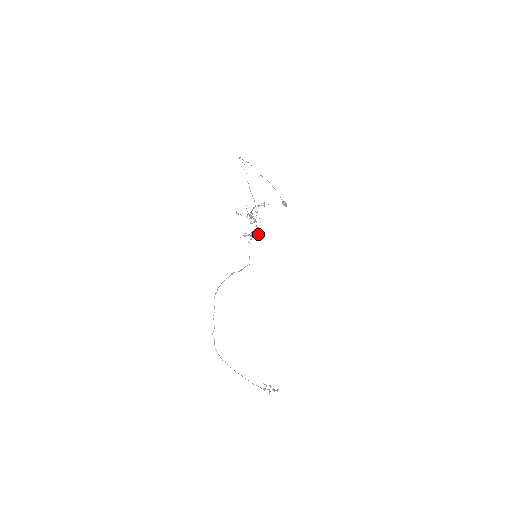
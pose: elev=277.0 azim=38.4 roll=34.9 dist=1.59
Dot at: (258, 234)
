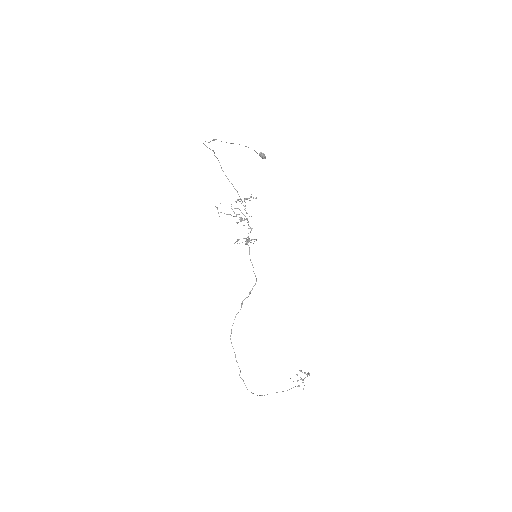
Dot at: (255, 239)
